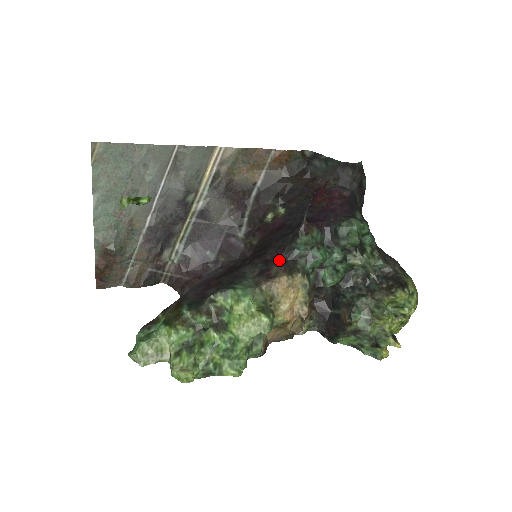
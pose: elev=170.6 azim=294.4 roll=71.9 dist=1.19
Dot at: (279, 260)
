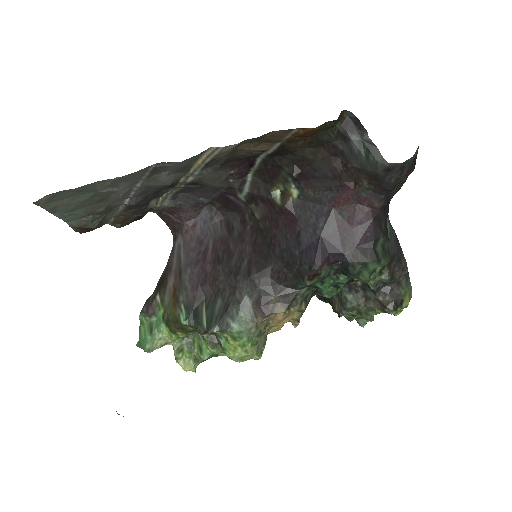
Dot at: (279, 287)
